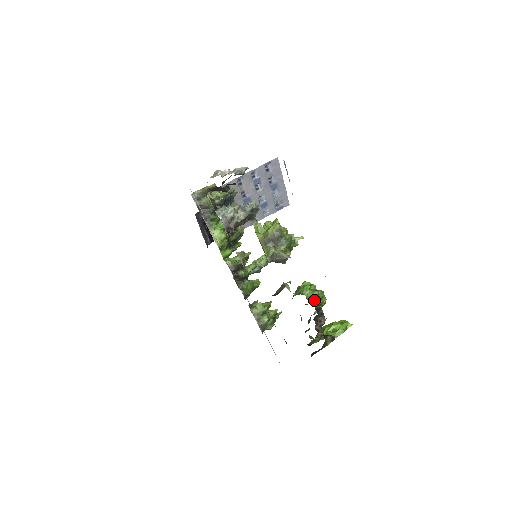
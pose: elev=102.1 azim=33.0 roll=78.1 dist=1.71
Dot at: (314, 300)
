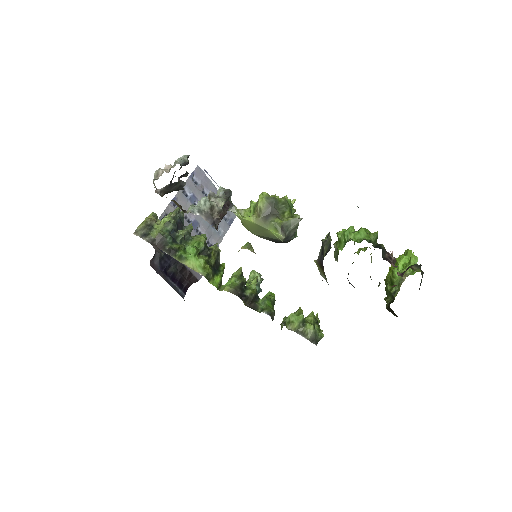
Dot at: (367, 238)
